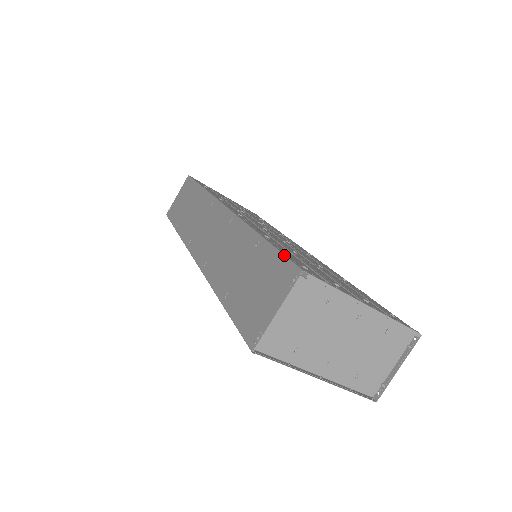
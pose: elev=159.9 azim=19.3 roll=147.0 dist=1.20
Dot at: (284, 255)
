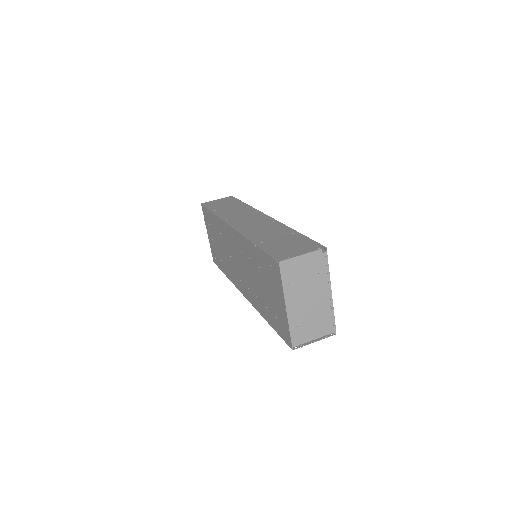
Dot at: (315, 241)
